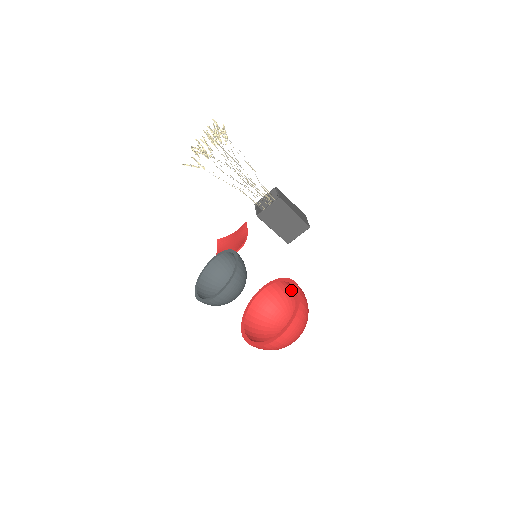
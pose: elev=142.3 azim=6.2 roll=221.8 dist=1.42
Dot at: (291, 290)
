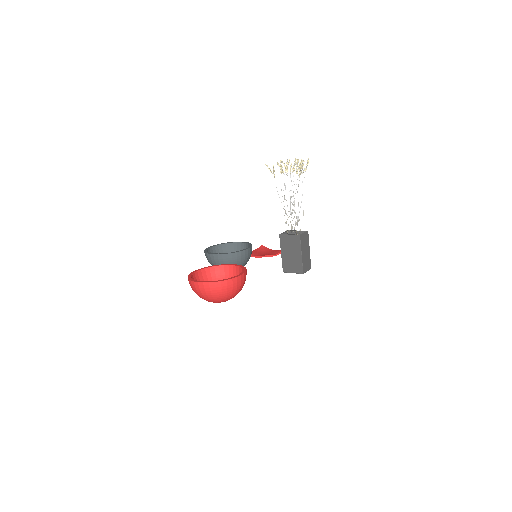
Dot at: occluded
